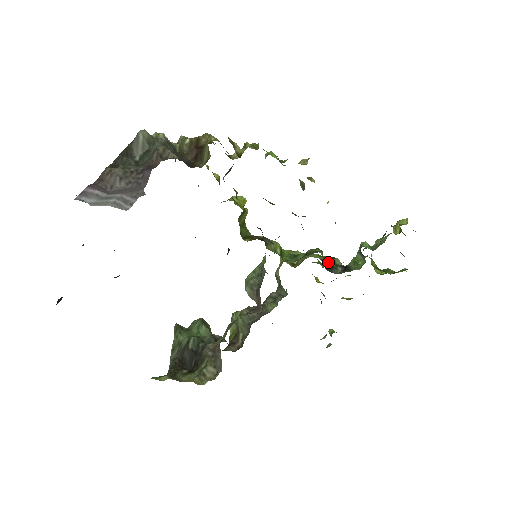
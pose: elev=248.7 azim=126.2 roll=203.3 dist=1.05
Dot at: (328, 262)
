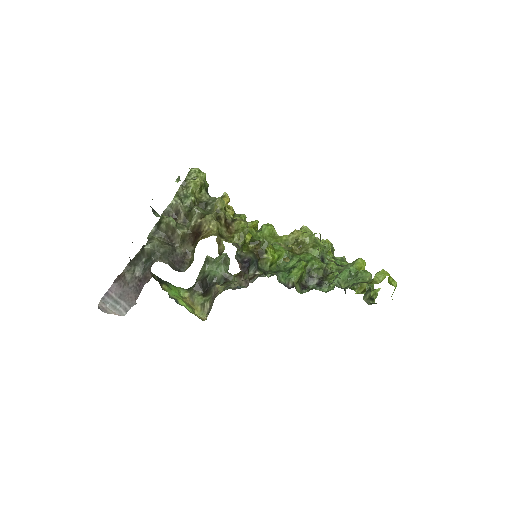
Dot at: (312, 271)
